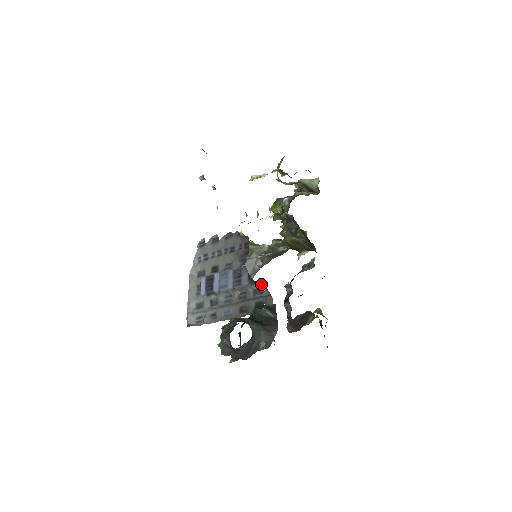
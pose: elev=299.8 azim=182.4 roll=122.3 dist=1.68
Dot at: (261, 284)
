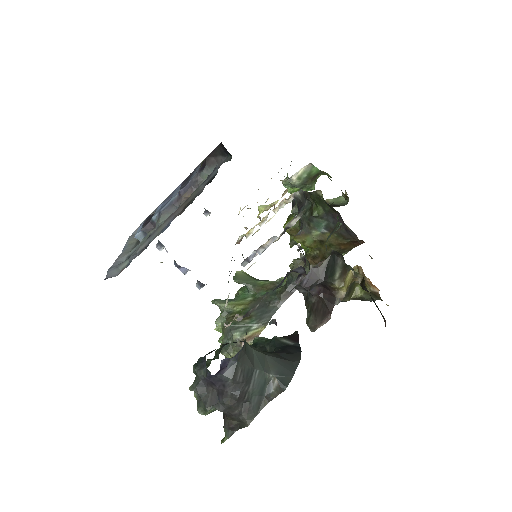
Dot at: (216, 156)
